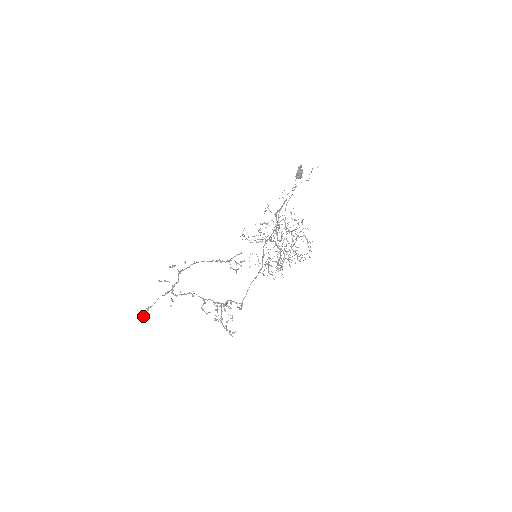
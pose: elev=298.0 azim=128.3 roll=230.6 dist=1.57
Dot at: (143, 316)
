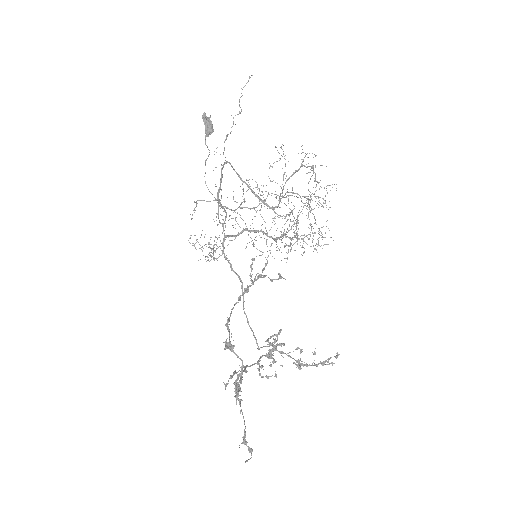
Dot at: (250, 458)
